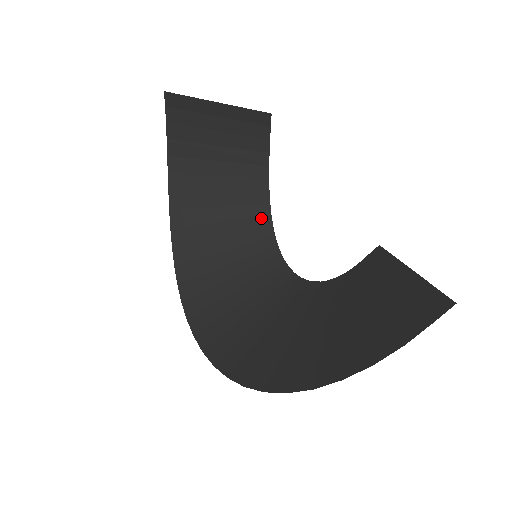
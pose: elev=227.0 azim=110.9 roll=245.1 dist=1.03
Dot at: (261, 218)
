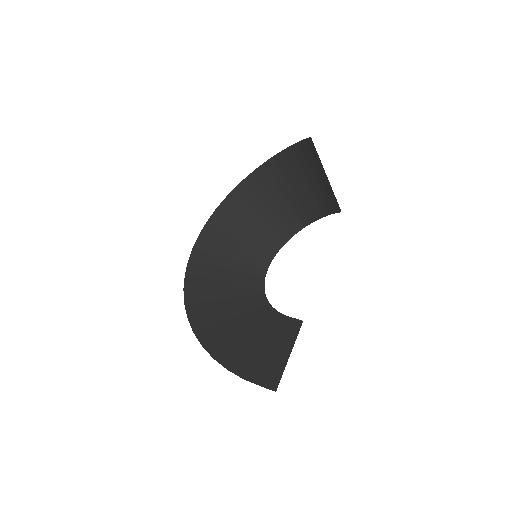
Dot at: (286, 232)
